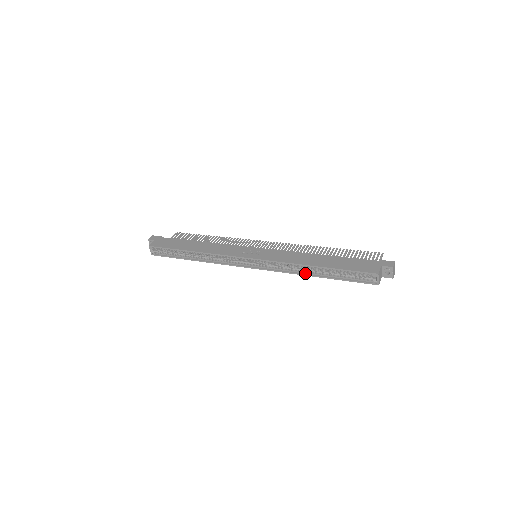
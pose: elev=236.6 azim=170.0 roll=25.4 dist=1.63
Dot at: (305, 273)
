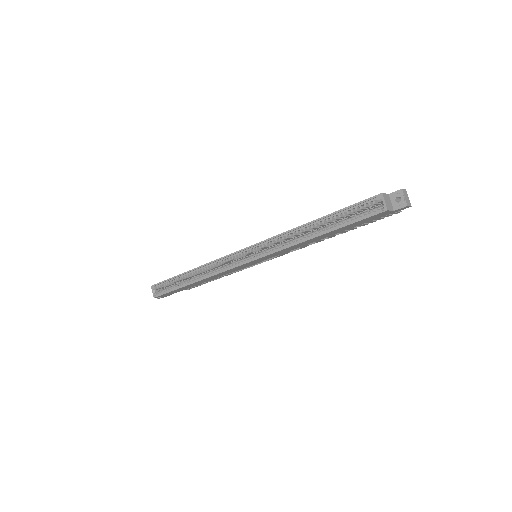
Dot at: (304, 239)
